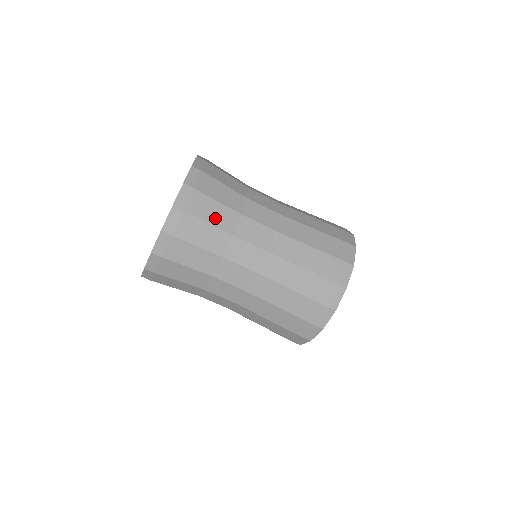
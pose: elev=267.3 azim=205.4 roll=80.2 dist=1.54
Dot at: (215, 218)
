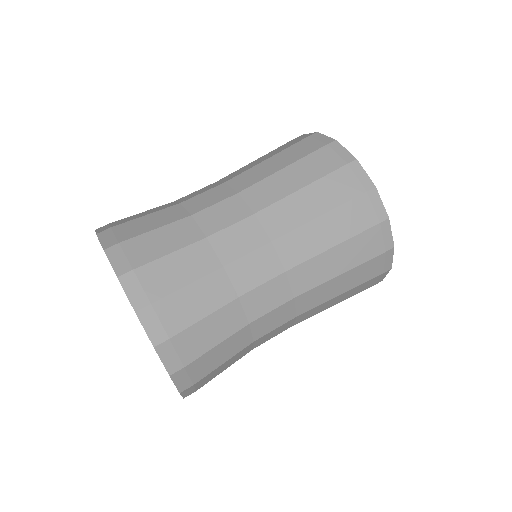
Dot at: (171, 243)
